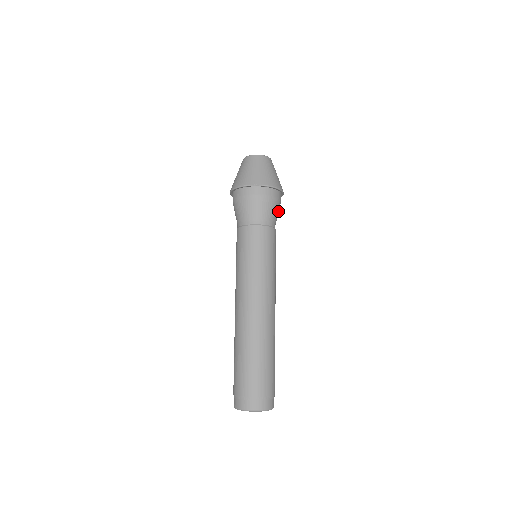
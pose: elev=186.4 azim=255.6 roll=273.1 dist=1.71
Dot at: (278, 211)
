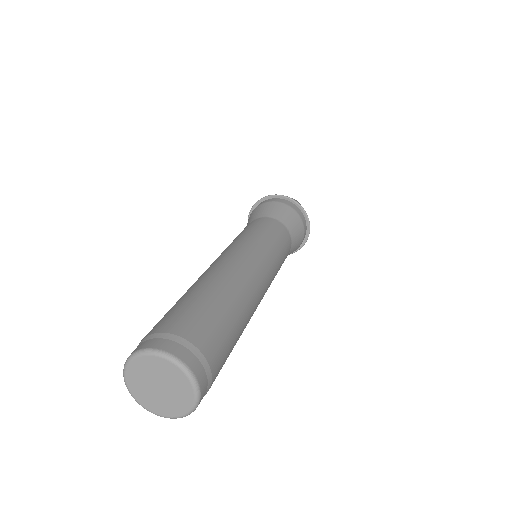
Dot at: (296, 225)
